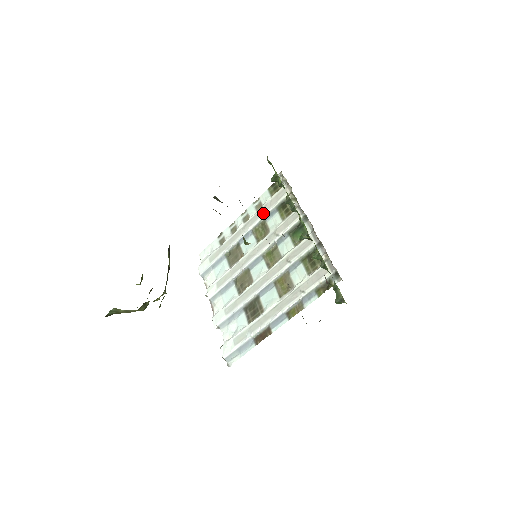
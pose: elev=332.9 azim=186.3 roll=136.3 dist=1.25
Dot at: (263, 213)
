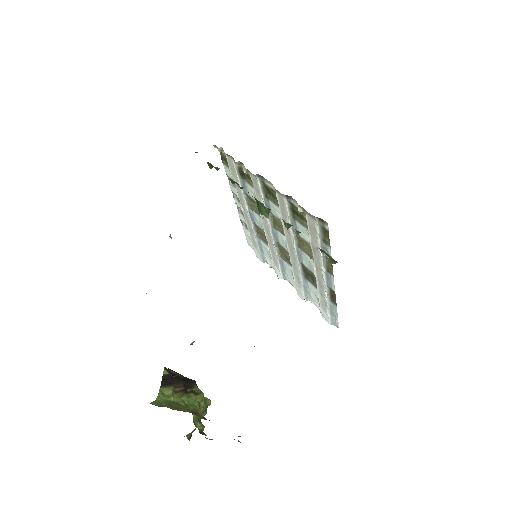
Dot at: (240, 189)
